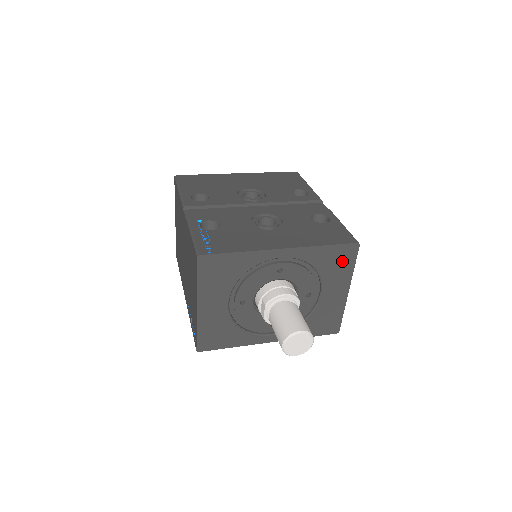
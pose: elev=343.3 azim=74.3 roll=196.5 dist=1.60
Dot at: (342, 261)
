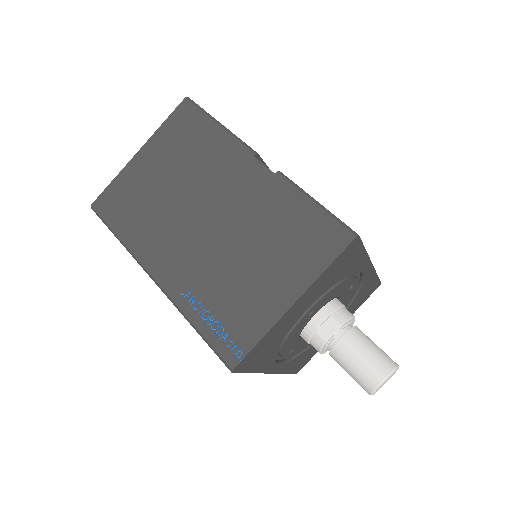
Dot at: (365, 296)
